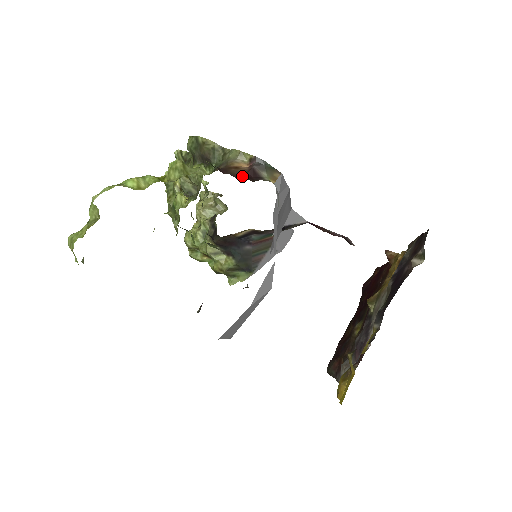
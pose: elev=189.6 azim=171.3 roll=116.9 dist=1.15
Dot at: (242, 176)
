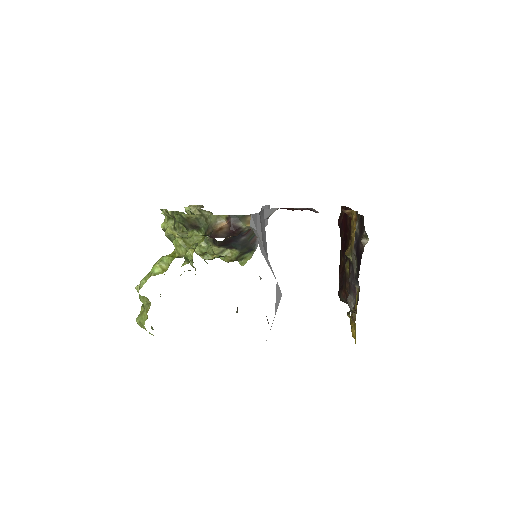
Dot at: (228, 234)
